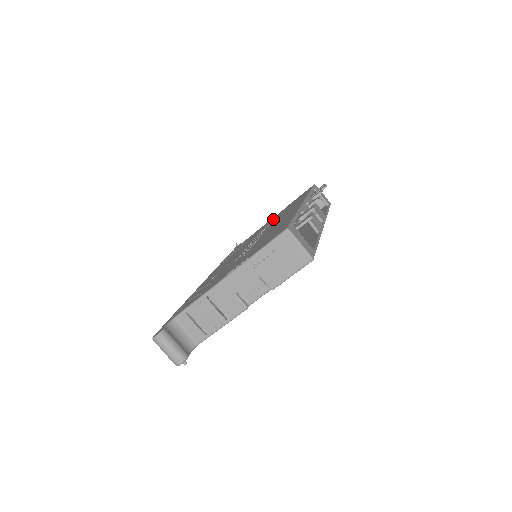
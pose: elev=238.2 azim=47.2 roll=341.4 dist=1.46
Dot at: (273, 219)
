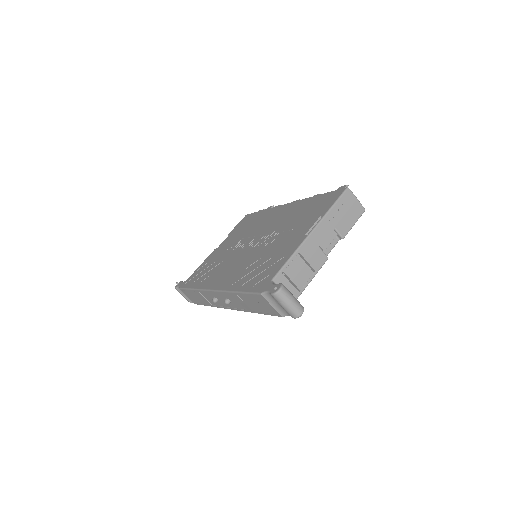
Dot at: (230, 241)
